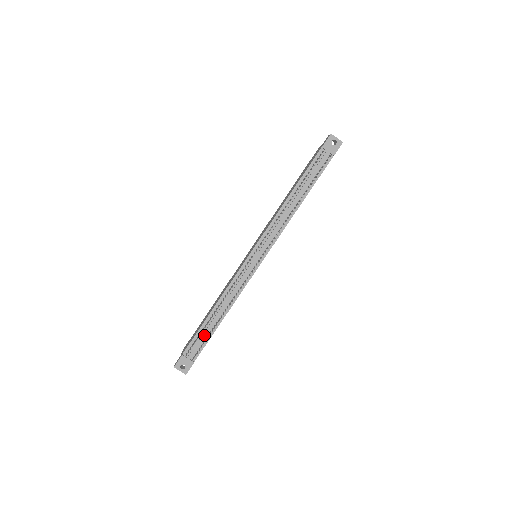
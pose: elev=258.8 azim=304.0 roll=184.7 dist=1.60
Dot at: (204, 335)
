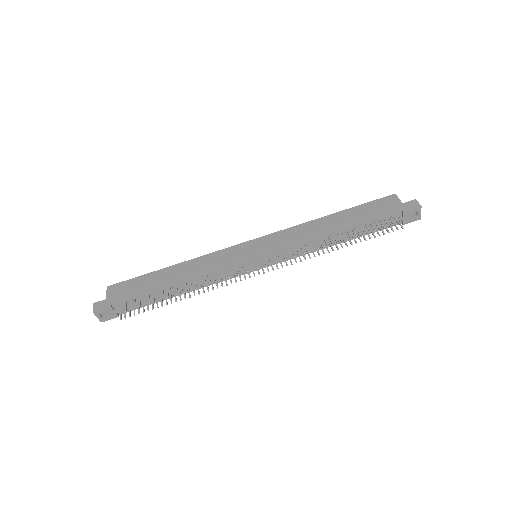
Dot at: occluded
